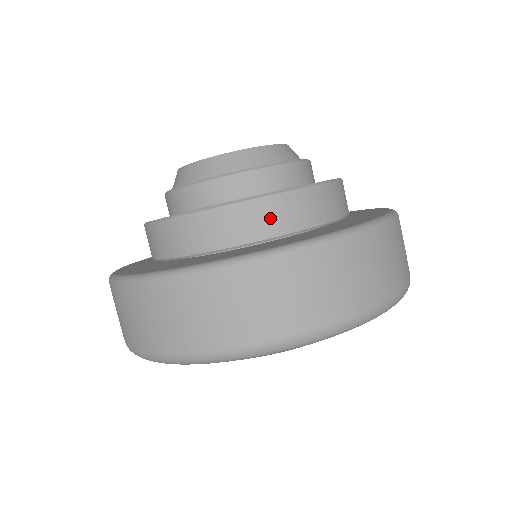
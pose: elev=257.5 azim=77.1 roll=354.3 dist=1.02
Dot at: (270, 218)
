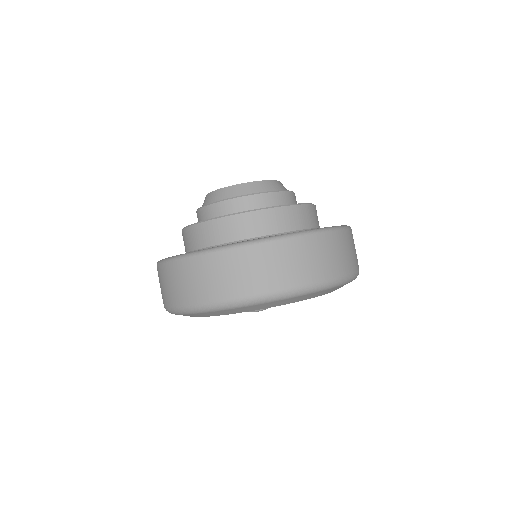
Dot at: (244, 227)
